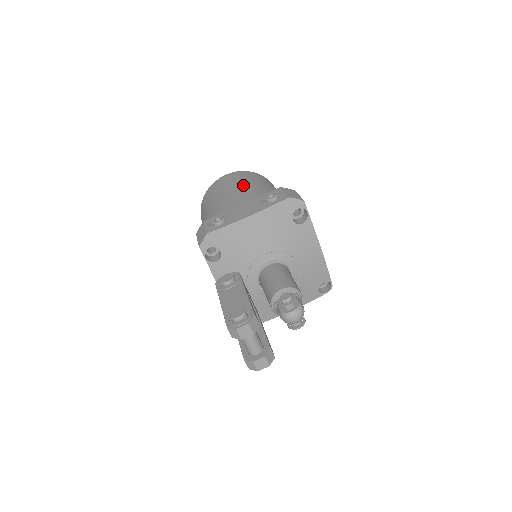
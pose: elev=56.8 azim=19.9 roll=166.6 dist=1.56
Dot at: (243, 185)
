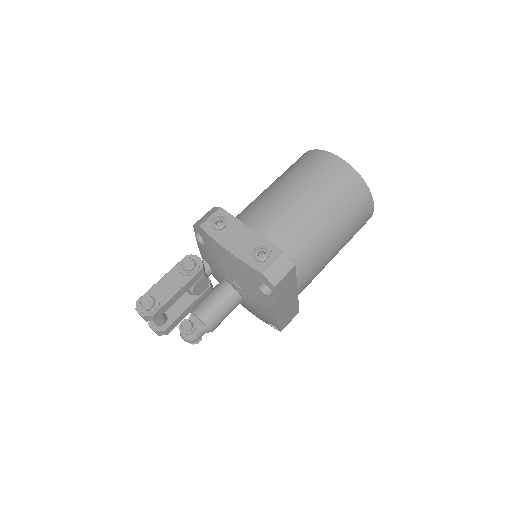
Dot at: (314, 192)
